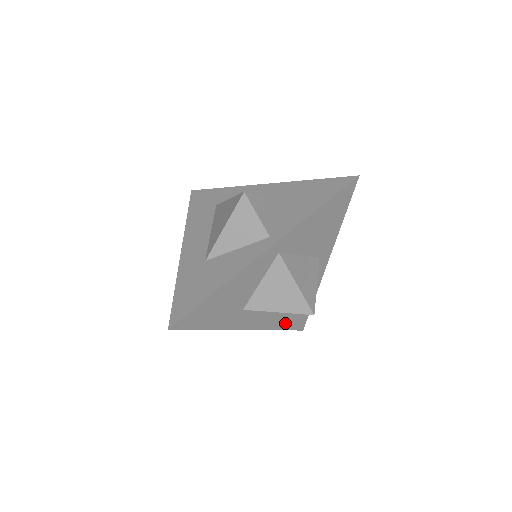
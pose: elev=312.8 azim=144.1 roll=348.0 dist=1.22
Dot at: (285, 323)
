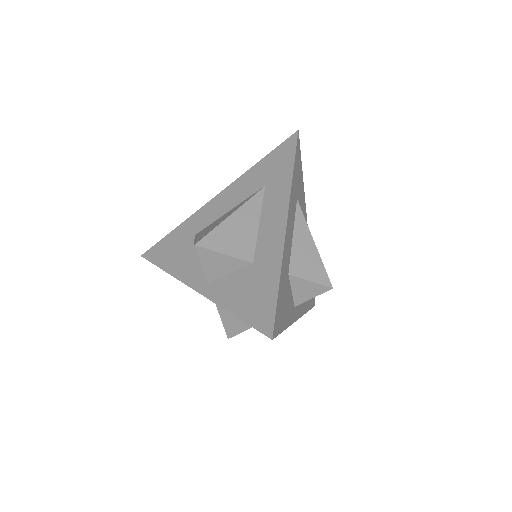
Dot at: occluded
